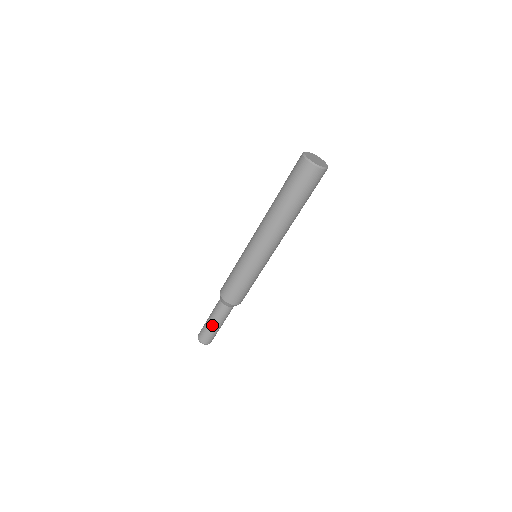
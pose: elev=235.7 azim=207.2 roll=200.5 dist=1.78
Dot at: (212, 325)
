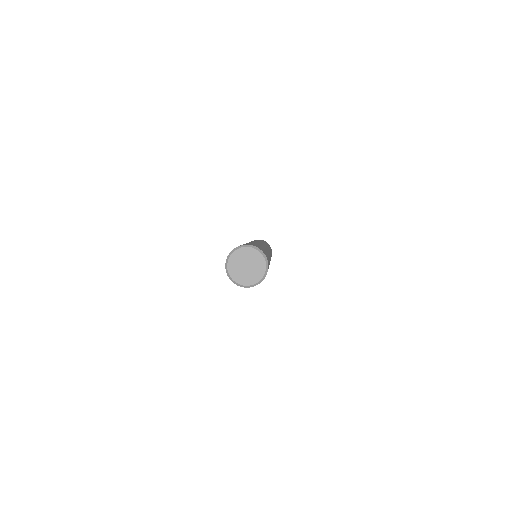
Dot at: occluded
